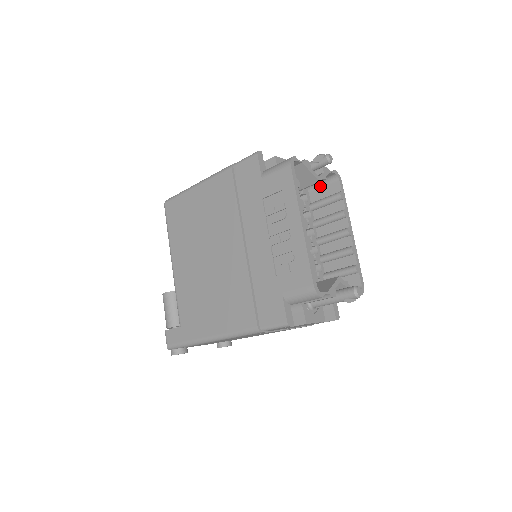
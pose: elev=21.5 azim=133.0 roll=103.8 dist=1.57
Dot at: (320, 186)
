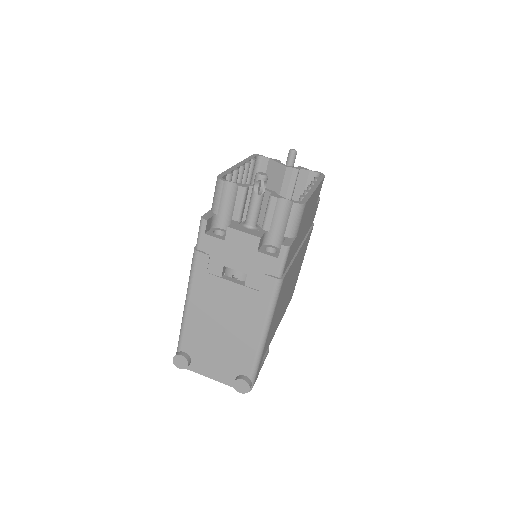
Dot at: occluded
